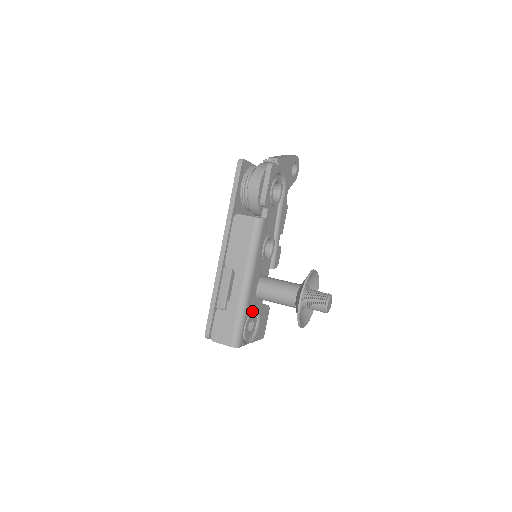
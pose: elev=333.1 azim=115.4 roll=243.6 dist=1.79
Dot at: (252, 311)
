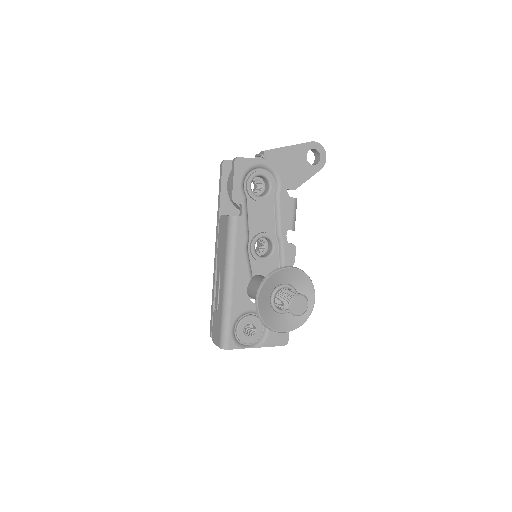
Dot at: (253, 314)
